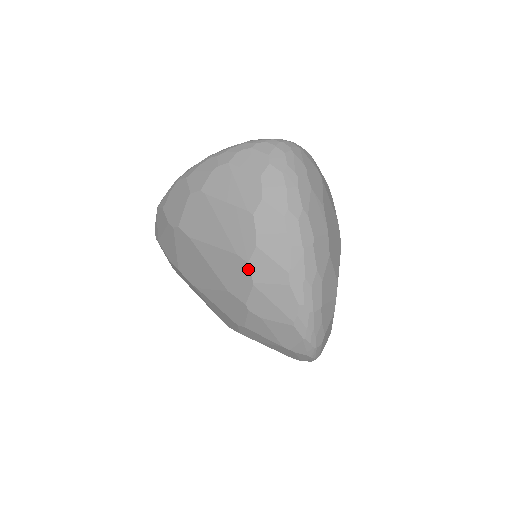
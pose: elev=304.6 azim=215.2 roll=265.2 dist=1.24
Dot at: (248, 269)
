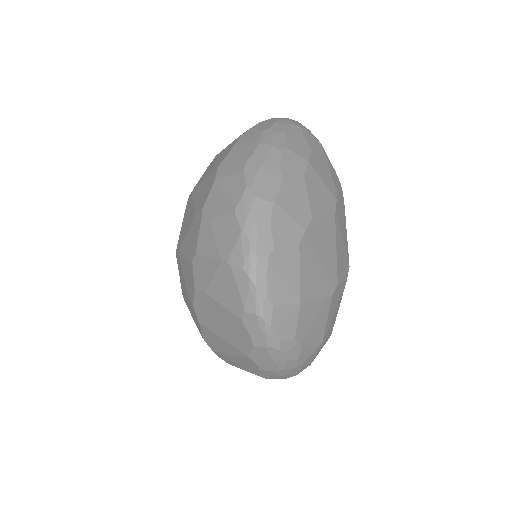
Dot at: (216, 172)
